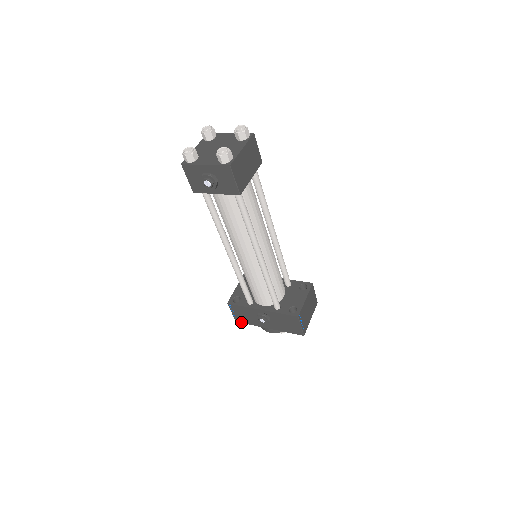
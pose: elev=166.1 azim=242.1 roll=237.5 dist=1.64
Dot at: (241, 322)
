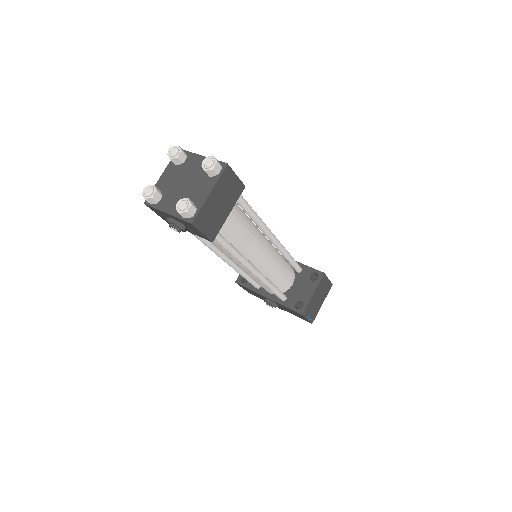
Dot at: occluded
